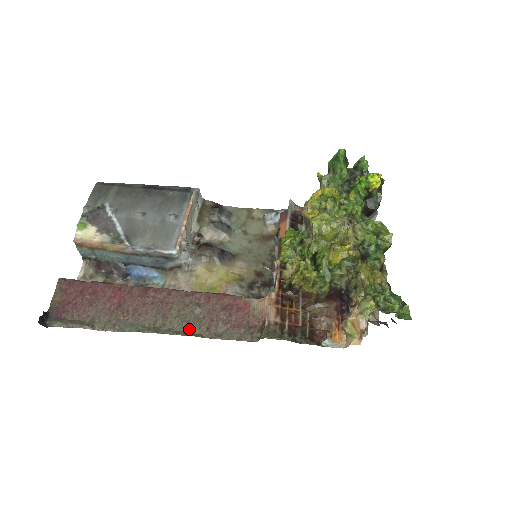
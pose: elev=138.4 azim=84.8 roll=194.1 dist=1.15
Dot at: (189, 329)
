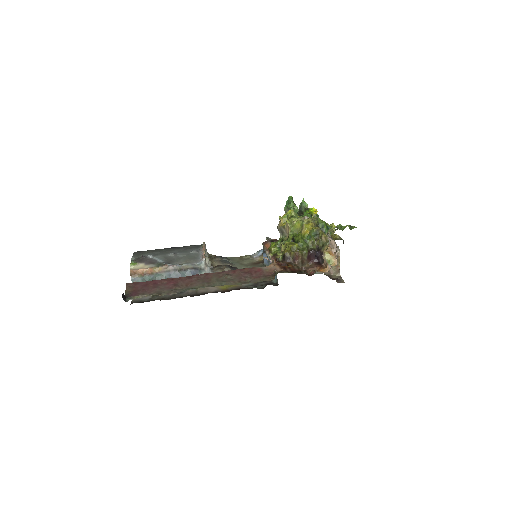
Dot at: (227, 284)
